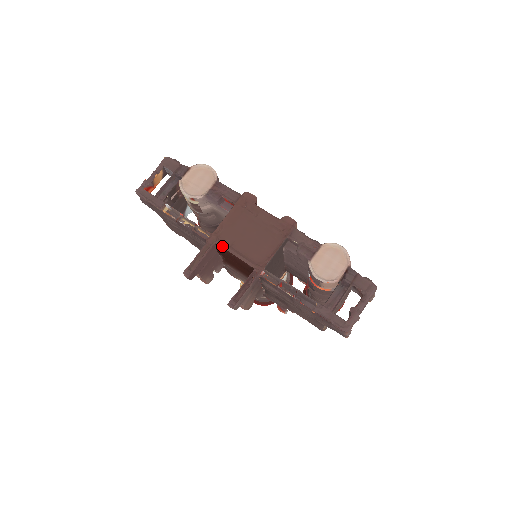
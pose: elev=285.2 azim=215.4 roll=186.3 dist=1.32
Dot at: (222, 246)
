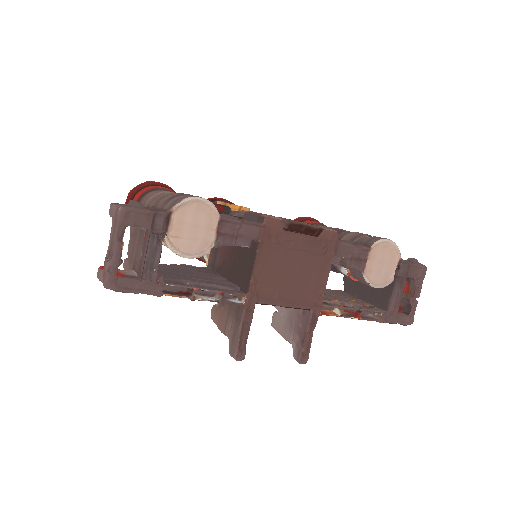
Dot at: (266, 303)
